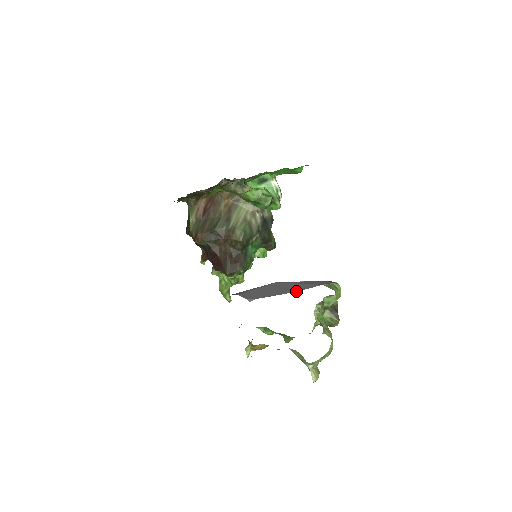
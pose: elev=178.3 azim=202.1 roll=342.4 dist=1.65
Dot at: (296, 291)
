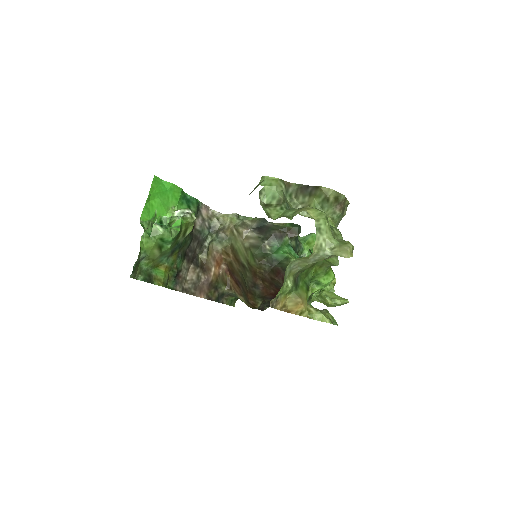
Dot at: occluded
